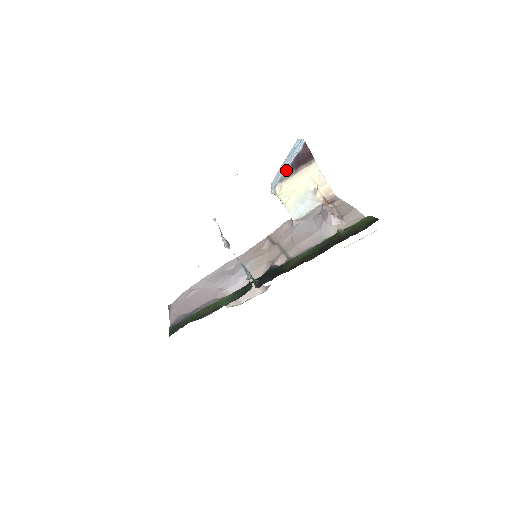
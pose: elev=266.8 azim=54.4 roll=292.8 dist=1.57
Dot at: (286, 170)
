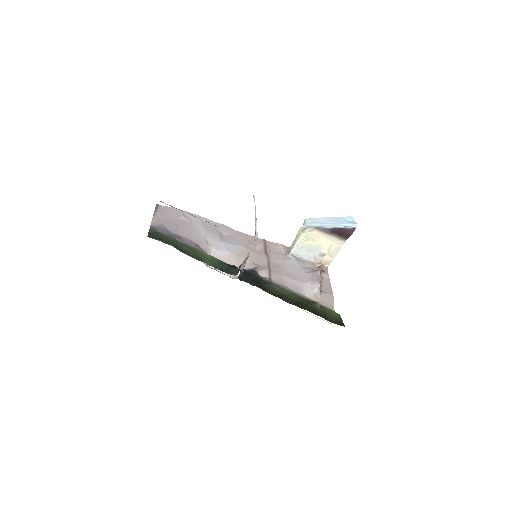
Dot at: (327, 227)
